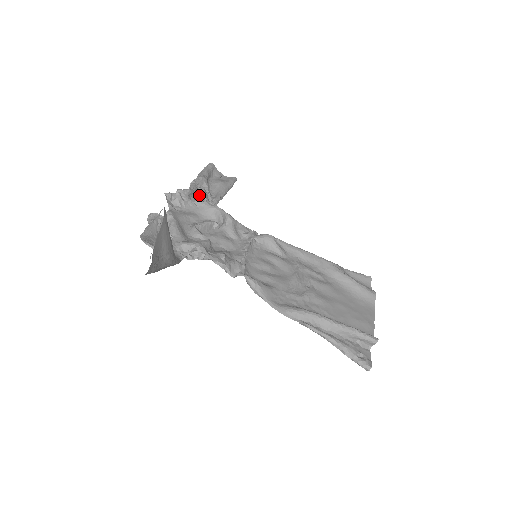
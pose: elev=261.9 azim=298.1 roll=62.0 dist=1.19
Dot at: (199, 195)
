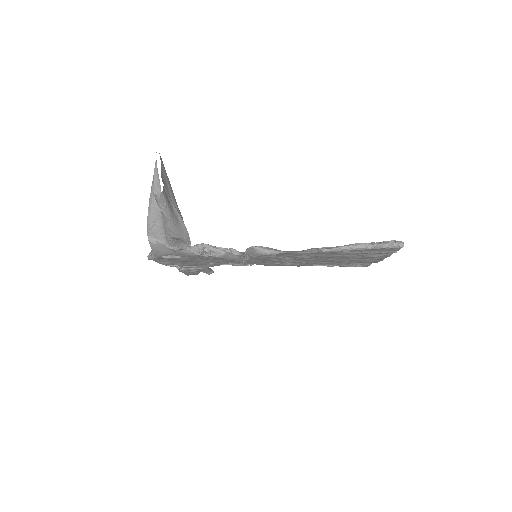
Dot at: occluded
